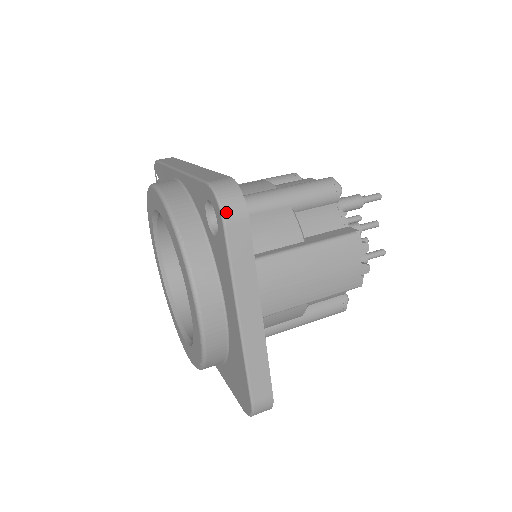
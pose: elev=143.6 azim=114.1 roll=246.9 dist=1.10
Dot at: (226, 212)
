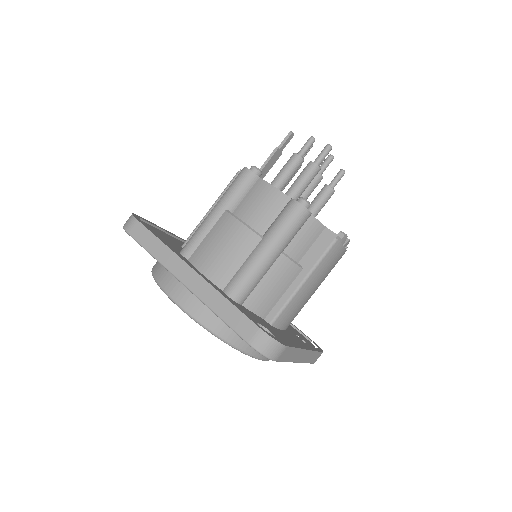
Dot at: (274, 358)
